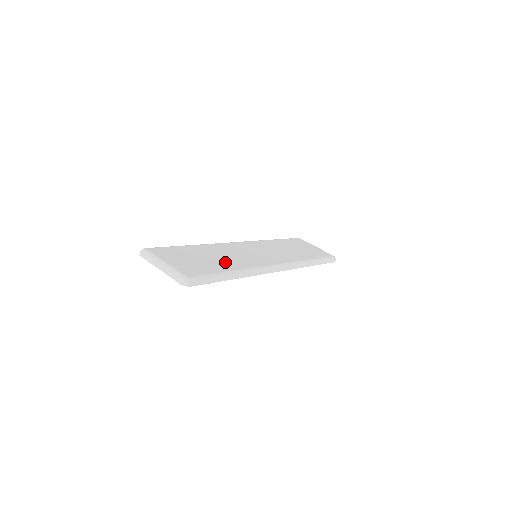
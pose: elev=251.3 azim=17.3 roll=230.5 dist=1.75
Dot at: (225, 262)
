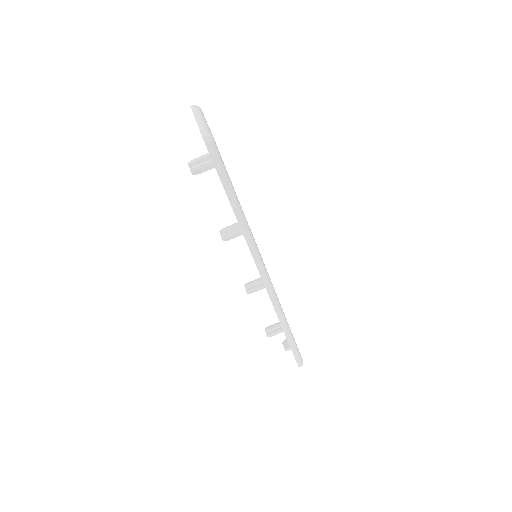
Dot at: occluded
